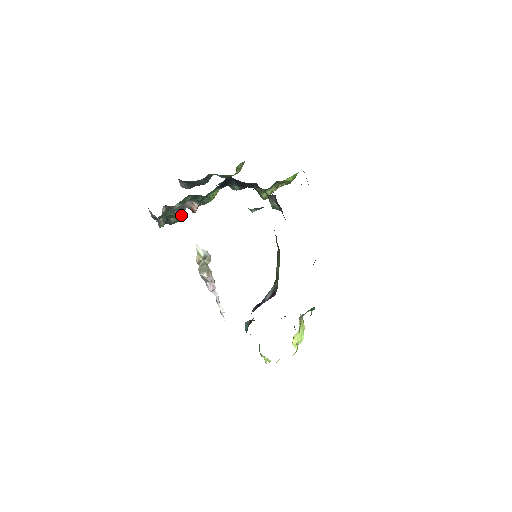
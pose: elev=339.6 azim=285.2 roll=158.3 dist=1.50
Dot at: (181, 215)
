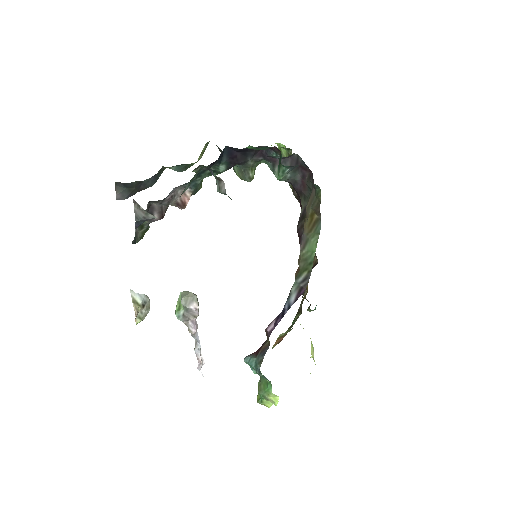
Dot at: (160, 219)
